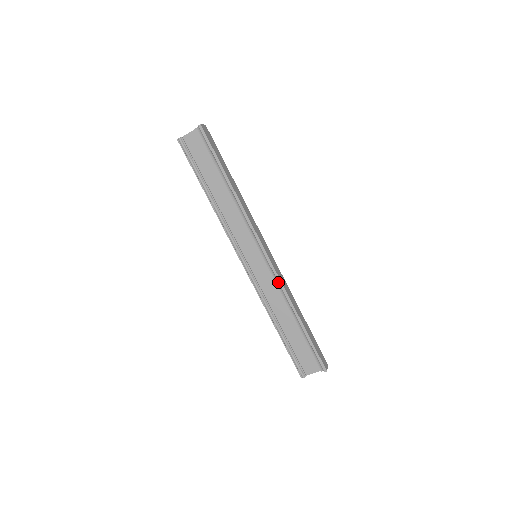
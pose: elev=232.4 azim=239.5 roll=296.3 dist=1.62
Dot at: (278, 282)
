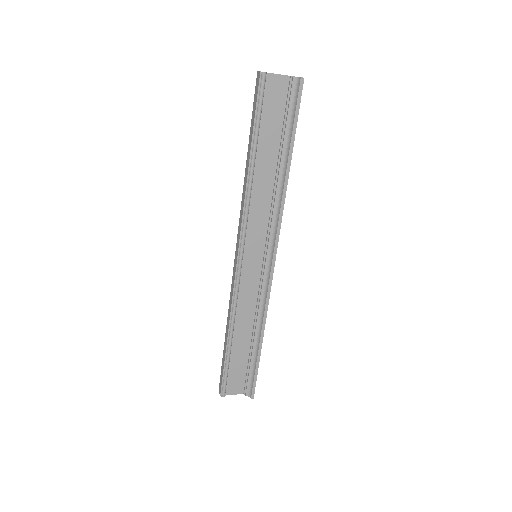
Dot at: (264, 295)
